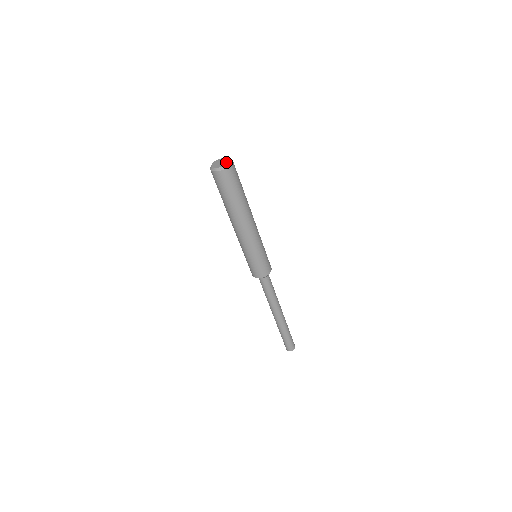
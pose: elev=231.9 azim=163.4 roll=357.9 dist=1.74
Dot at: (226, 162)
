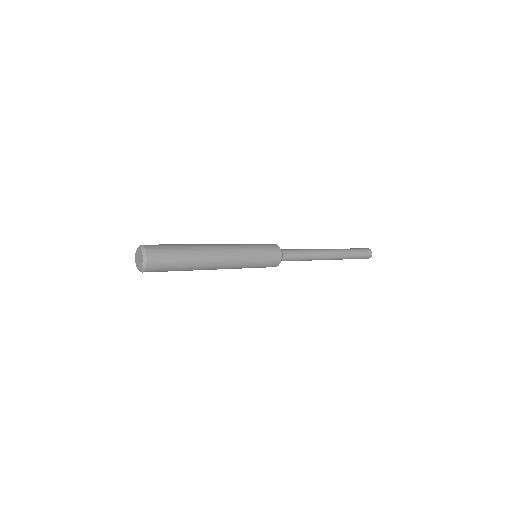
Dot at: (141, 259)
